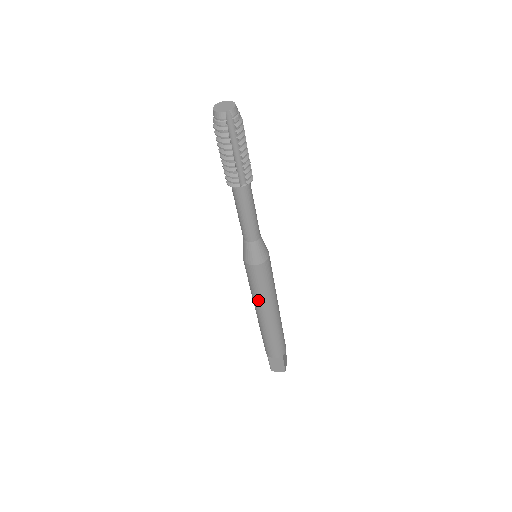
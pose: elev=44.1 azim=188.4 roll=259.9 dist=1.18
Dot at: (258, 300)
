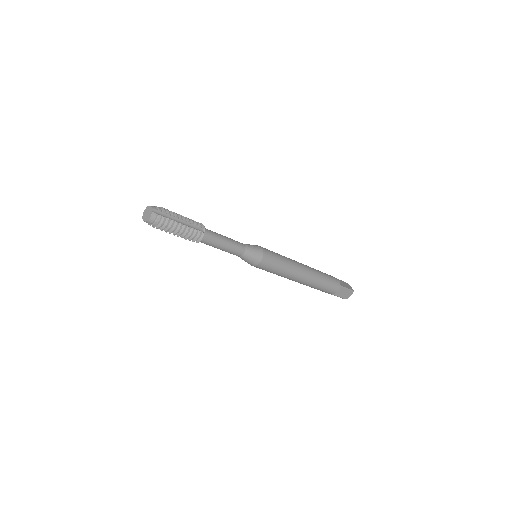
Dot at: occluded
